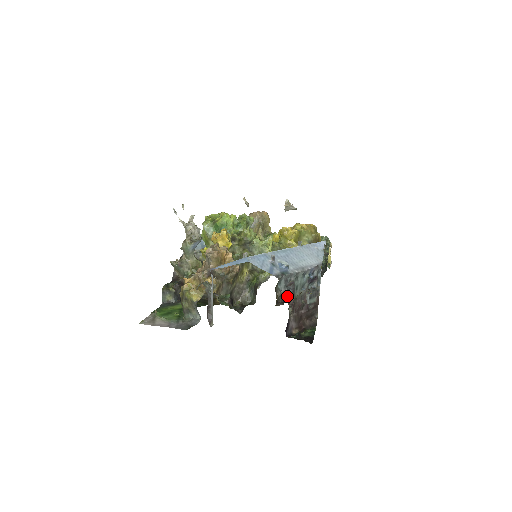
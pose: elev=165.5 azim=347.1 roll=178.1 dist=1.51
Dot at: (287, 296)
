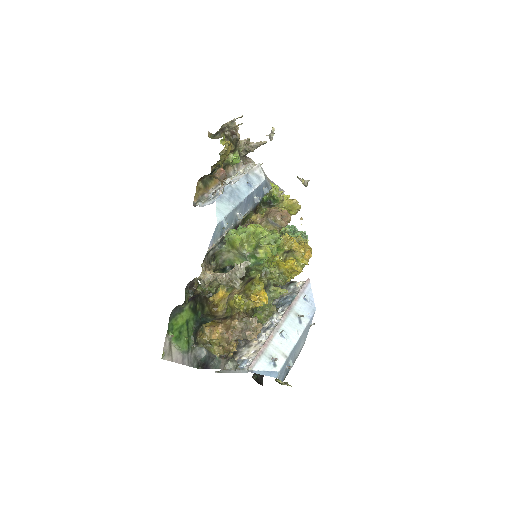
Dot at: occluded
